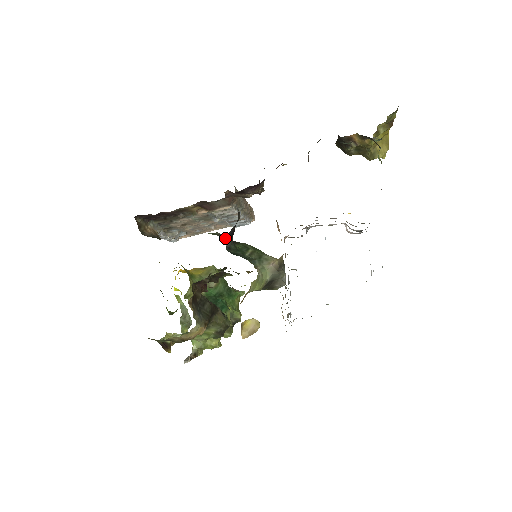
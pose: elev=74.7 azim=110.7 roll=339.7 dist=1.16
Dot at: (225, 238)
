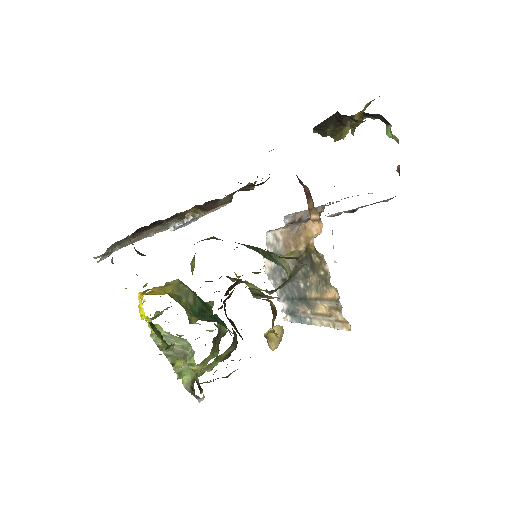
Dot at: occluded
